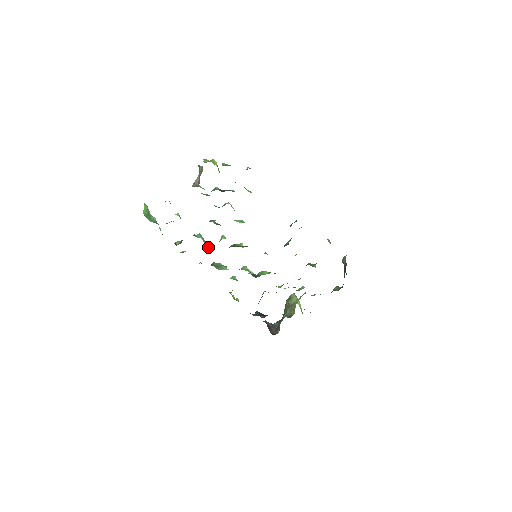
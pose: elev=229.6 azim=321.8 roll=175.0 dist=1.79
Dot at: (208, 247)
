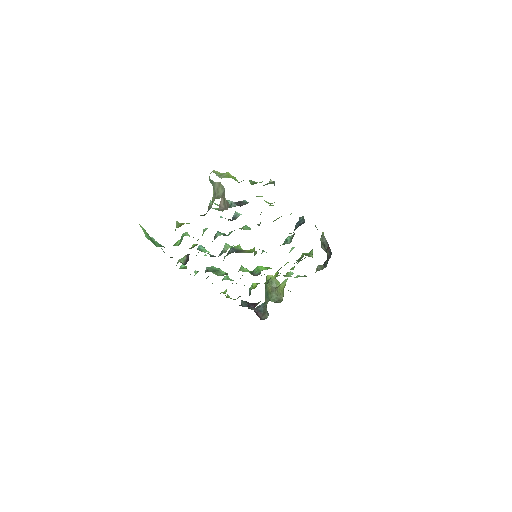
Dot at: occluded
